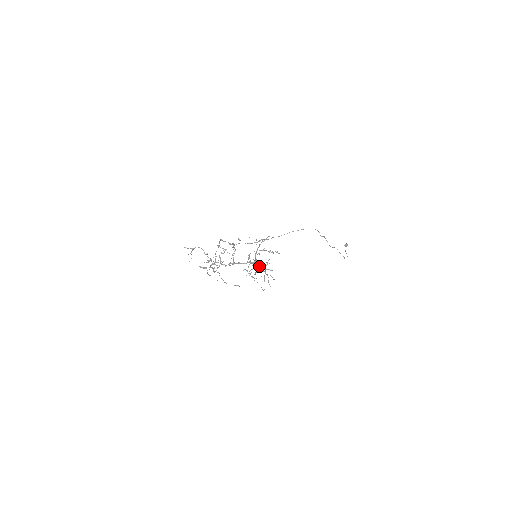
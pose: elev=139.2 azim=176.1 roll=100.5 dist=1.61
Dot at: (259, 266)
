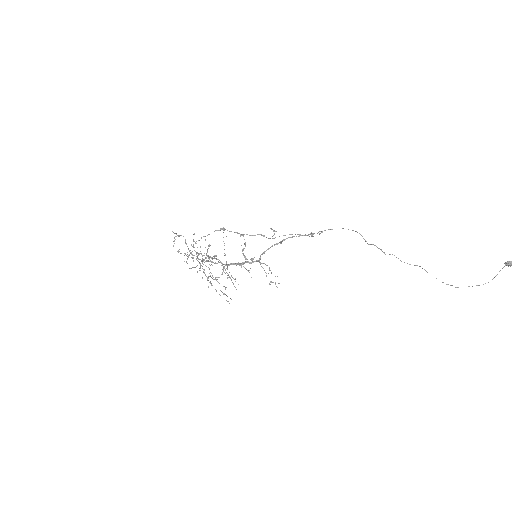
Dot at: (247, 270)
